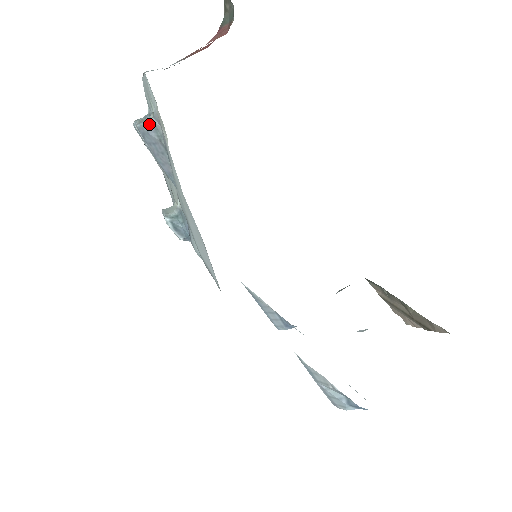
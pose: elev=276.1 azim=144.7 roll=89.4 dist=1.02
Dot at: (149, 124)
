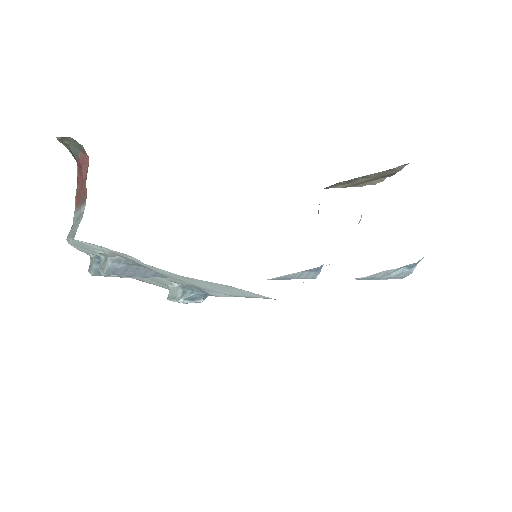
Dot at: (111, 264)
